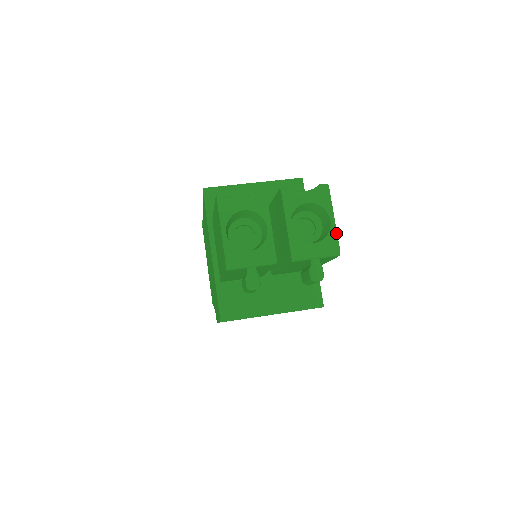
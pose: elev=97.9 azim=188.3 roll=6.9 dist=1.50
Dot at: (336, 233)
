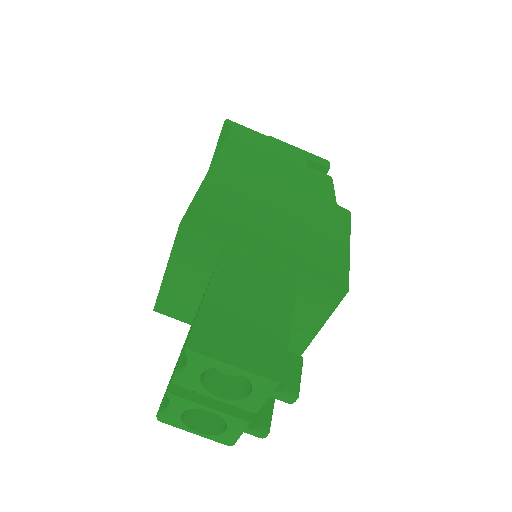
Dot at: (252, 374)
